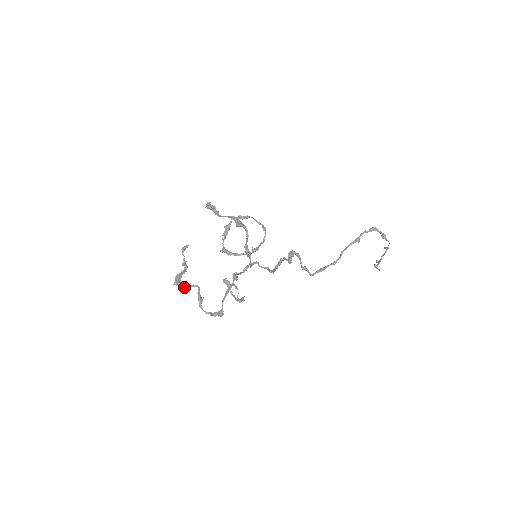
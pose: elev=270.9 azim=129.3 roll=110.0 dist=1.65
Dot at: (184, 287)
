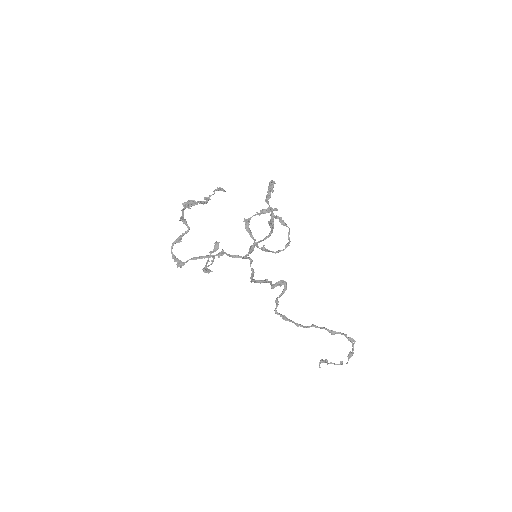
Dot at: (181, 218)
